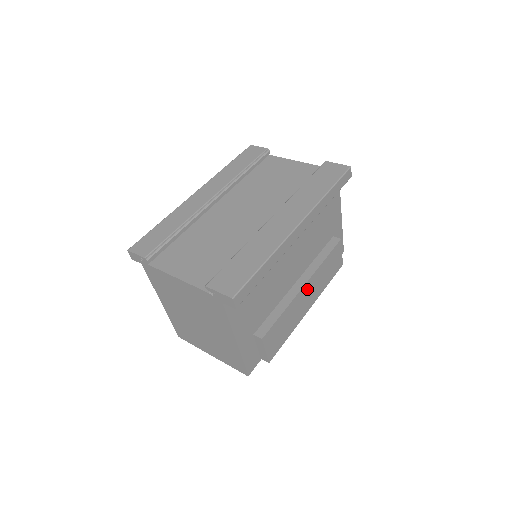
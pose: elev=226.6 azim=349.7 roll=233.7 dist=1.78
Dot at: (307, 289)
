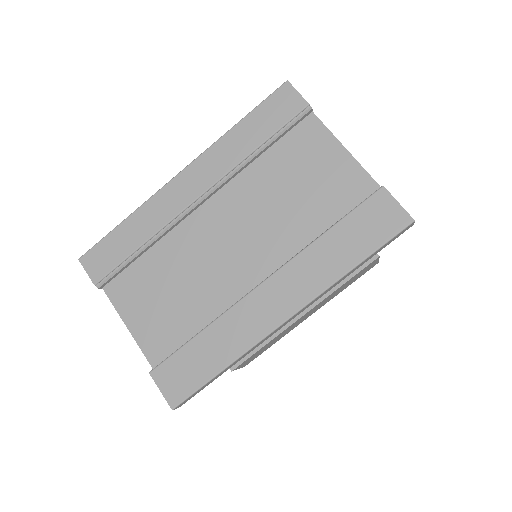
Dot at: (308, 313)
